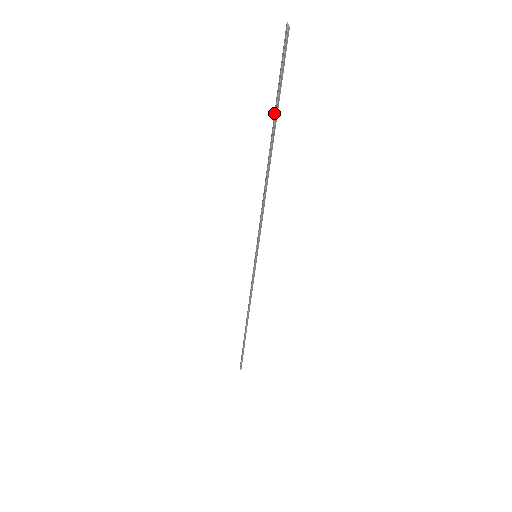
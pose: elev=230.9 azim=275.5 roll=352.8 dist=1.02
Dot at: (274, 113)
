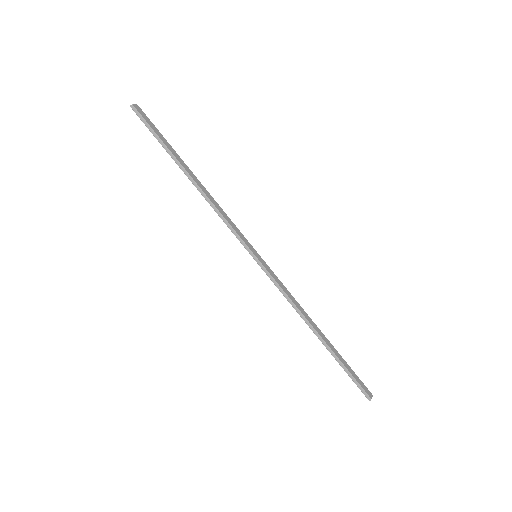
Dot at: (172, 150)
